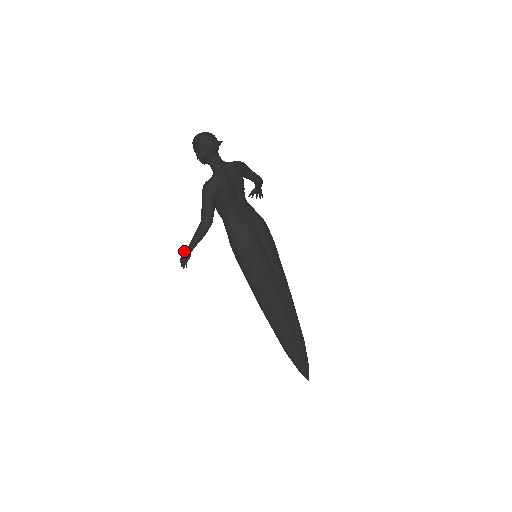
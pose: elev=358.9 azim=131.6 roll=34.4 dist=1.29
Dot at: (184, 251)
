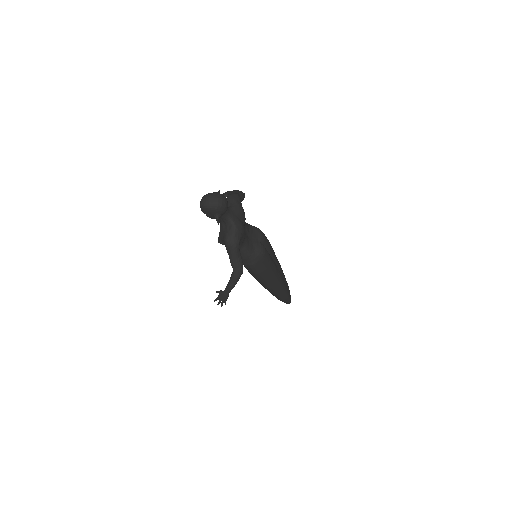
Dot at: (221, 295)
